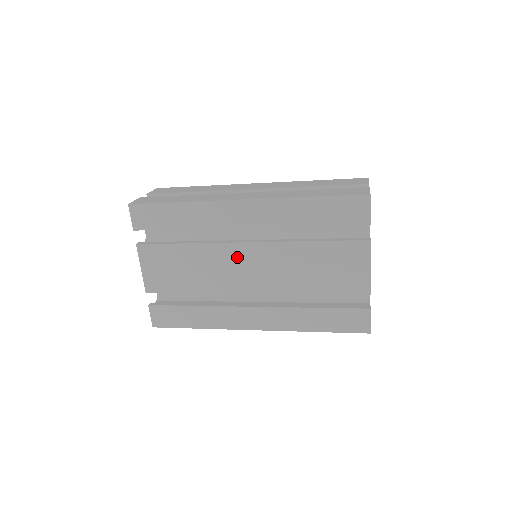
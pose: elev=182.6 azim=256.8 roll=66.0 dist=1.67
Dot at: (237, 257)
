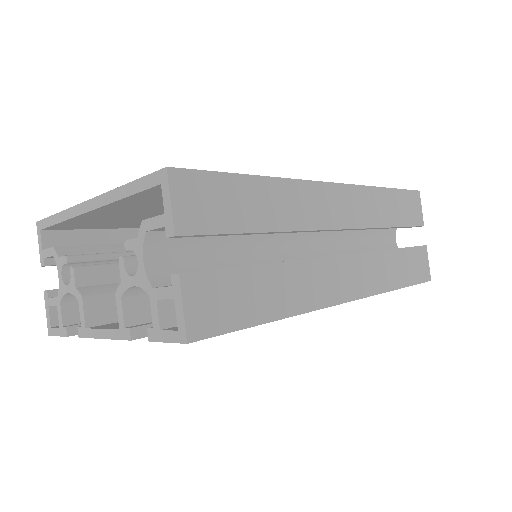
Dot at: occluded
